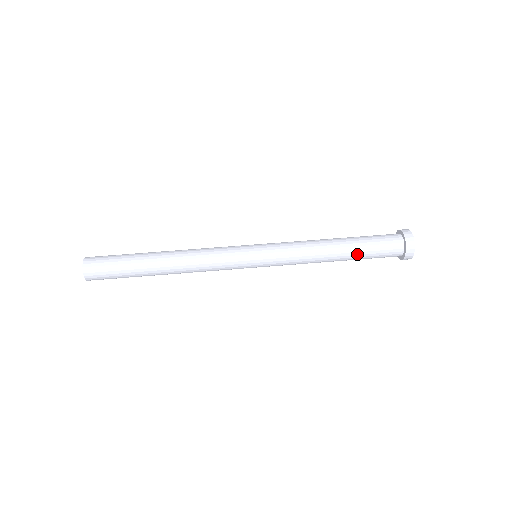
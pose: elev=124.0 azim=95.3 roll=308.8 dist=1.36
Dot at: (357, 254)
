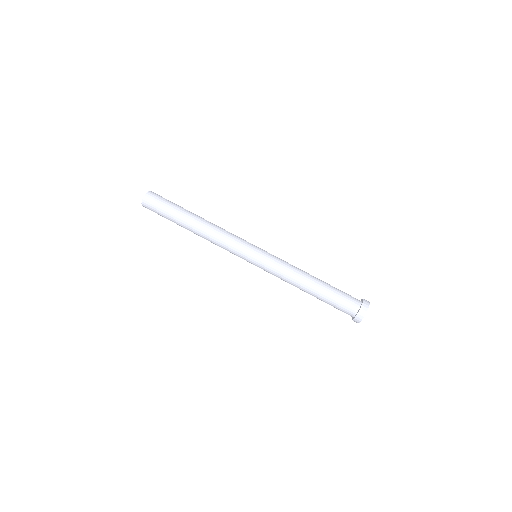
Dot at: (322, 297)
